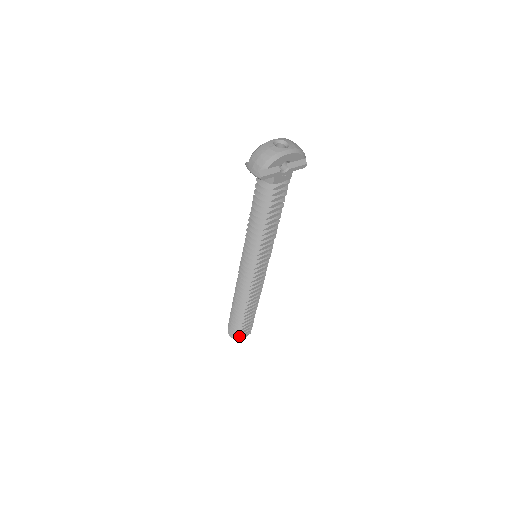
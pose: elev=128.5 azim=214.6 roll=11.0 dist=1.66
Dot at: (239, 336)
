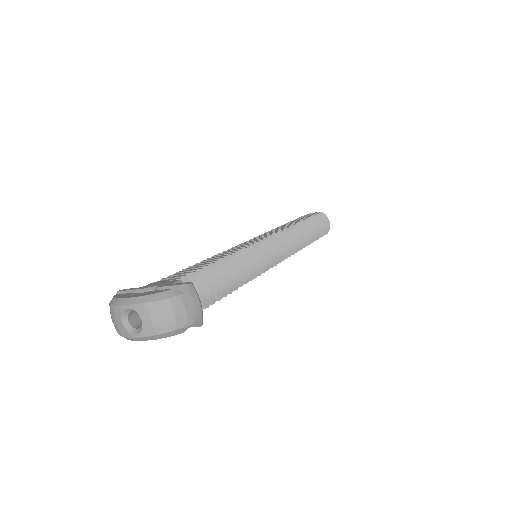
Dot at: occluded
